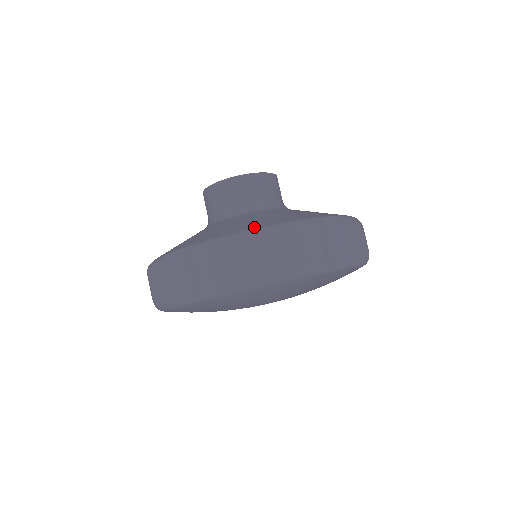
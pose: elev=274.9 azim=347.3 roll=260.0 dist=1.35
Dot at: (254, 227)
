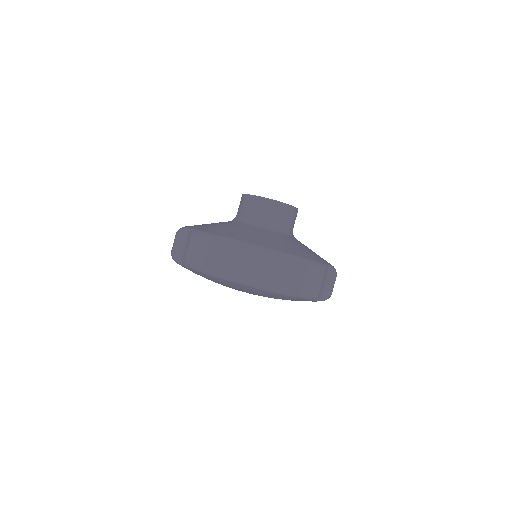
Dot at: (233, 238)
